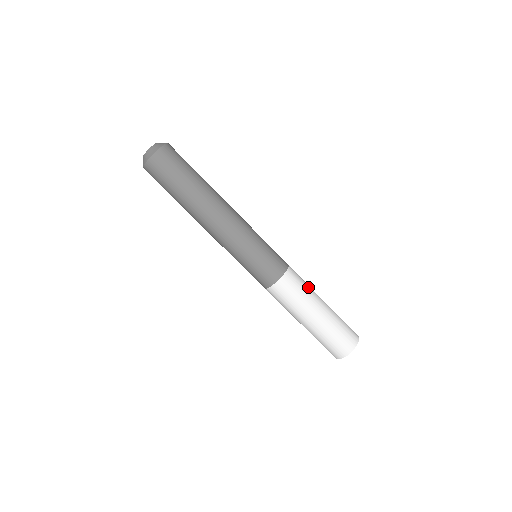
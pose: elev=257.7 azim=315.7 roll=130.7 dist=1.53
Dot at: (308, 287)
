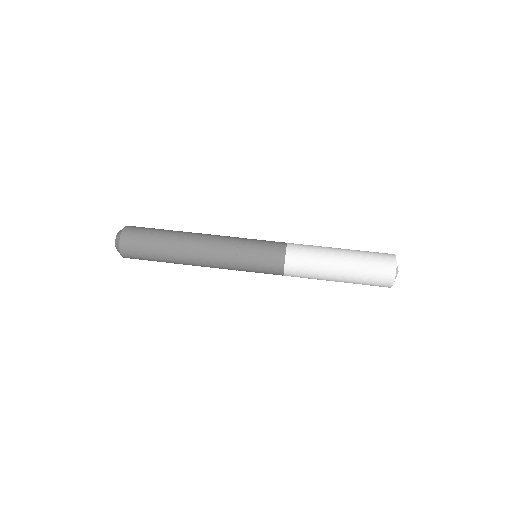
Dot at: occluded
